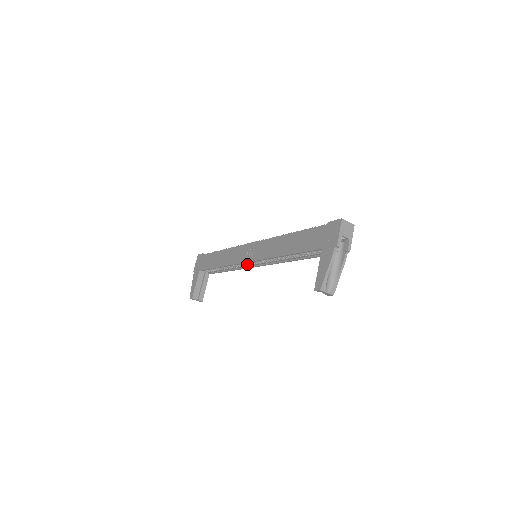
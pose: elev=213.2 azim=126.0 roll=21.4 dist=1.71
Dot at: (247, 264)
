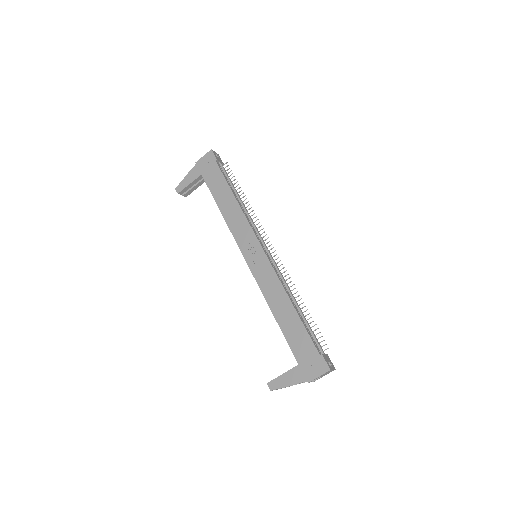
Dot at: occluded
